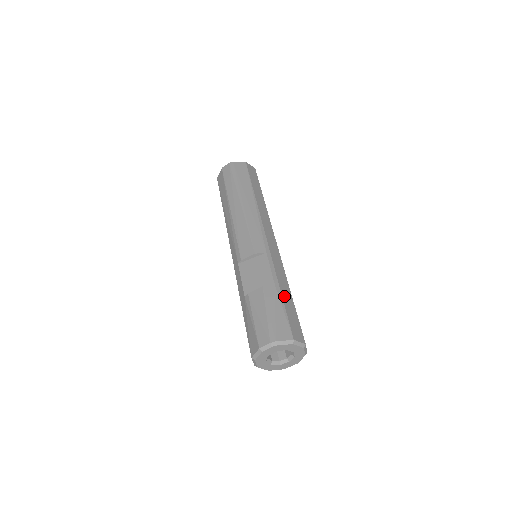
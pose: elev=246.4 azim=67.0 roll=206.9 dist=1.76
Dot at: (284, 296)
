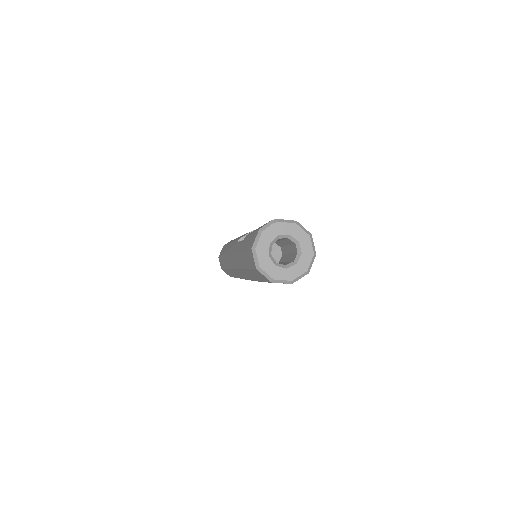
Dot at: occluded
